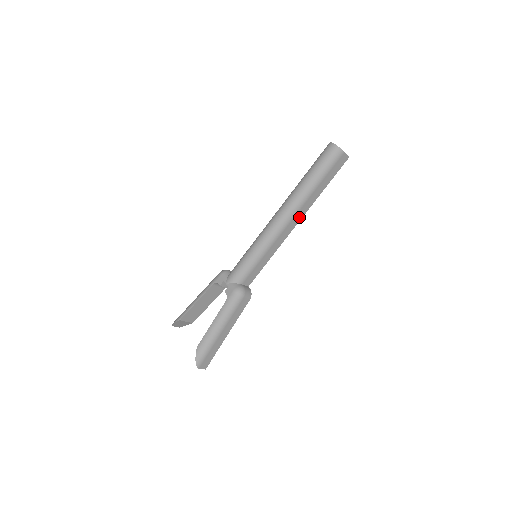
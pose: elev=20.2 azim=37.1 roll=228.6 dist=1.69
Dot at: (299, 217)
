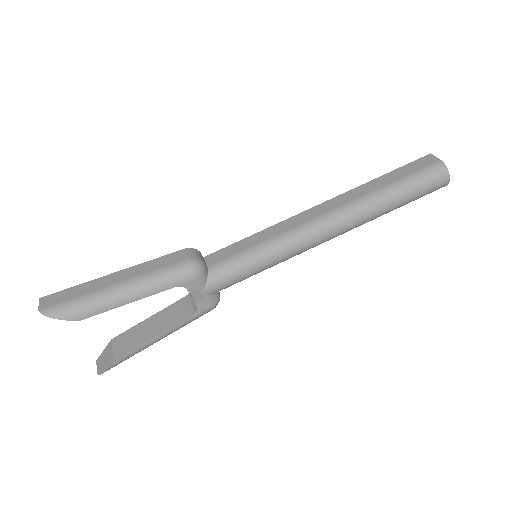
Dot at: occluded
